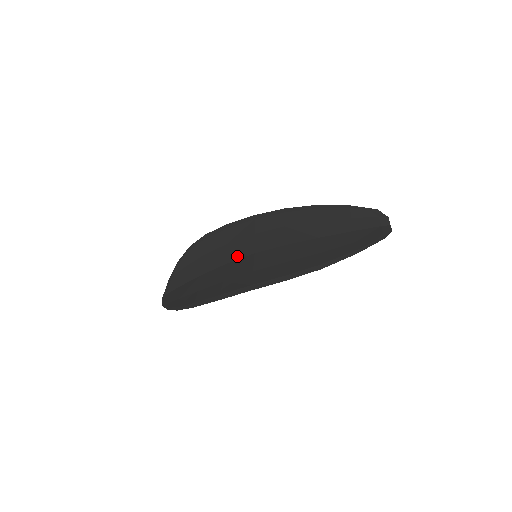
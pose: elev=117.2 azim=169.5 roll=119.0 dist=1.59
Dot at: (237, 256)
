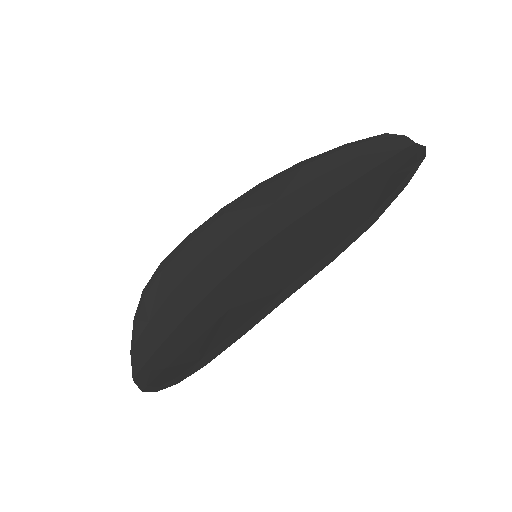
Dot at: (228, 268)
